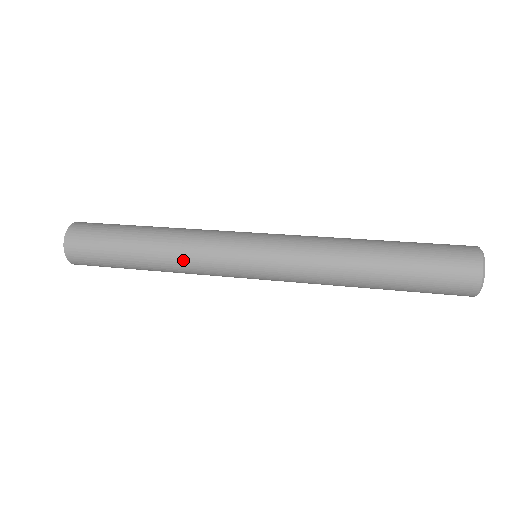
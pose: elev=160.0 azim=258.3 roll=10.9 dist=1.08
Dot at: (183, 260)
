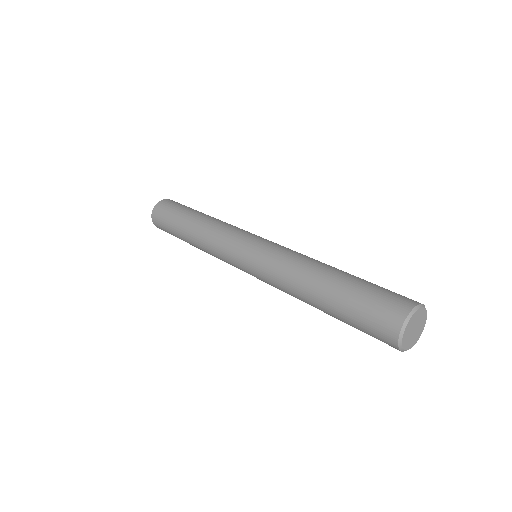
Dot at: (206, 242)
